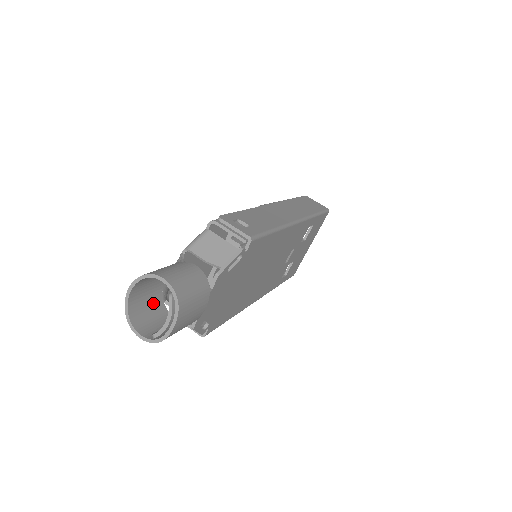
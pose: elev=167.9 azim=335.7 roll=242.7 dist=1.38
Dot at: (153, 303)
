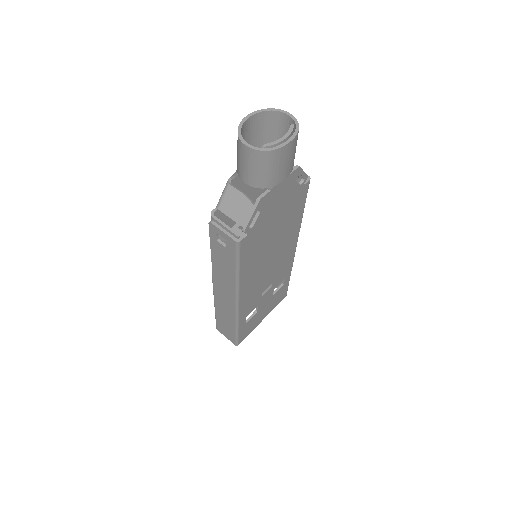
Dot at: occluded
